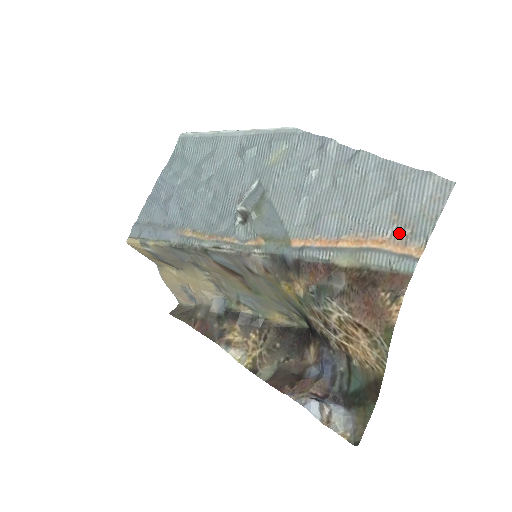
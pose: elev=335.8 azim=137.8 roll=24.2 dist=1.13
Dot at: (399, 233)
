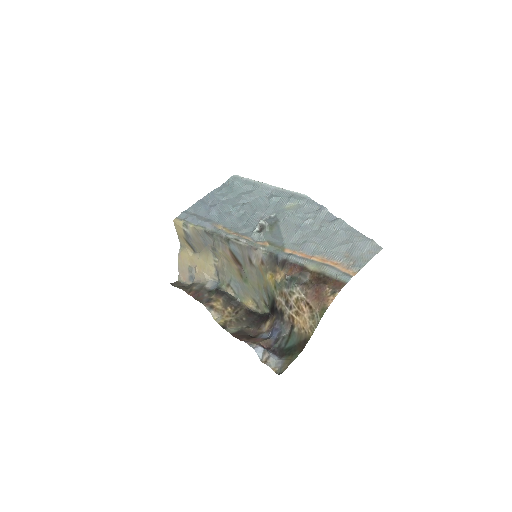
Dot at: (346, 262)
